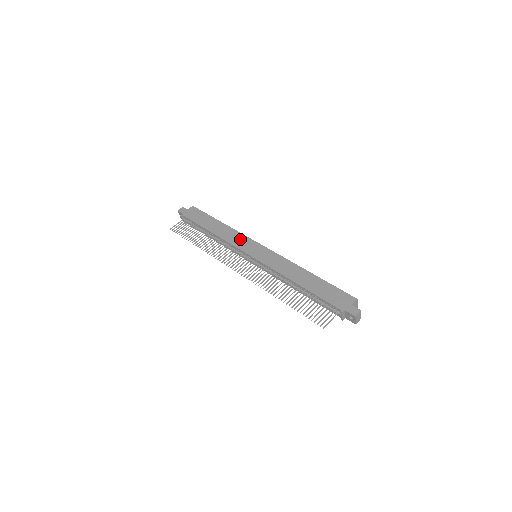
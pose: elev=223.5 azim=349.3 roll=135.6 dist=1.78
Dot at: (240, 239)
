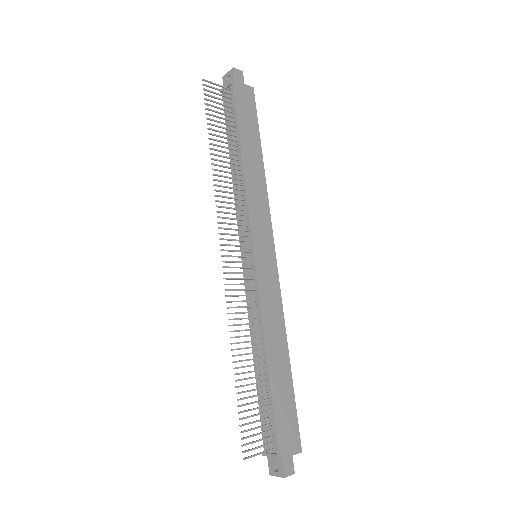
Dot at: (262, 212)
